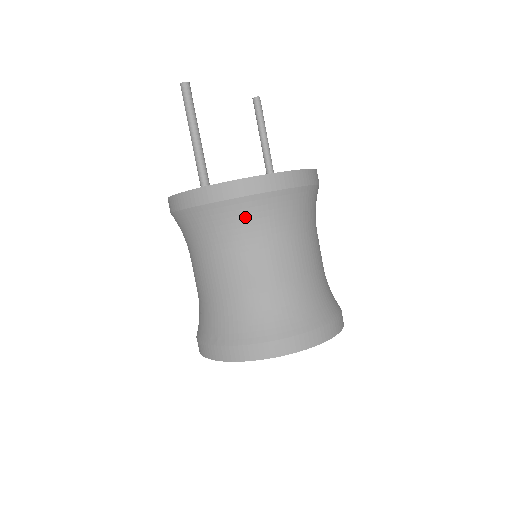
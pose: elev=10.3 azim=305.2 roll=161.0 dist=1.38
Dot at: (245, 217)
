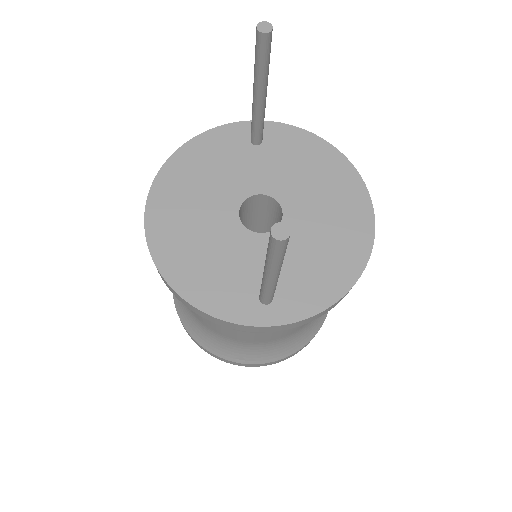
Dot at: occluded
